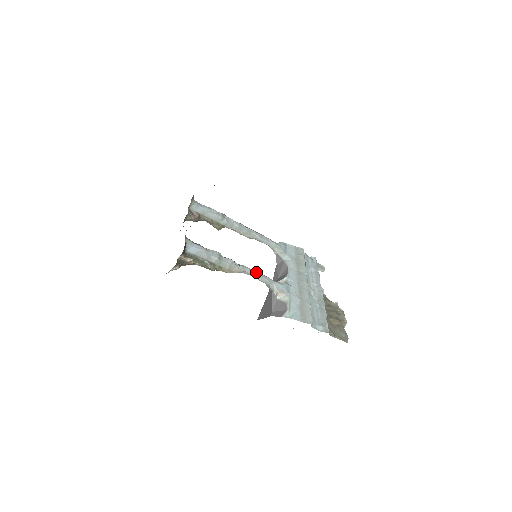
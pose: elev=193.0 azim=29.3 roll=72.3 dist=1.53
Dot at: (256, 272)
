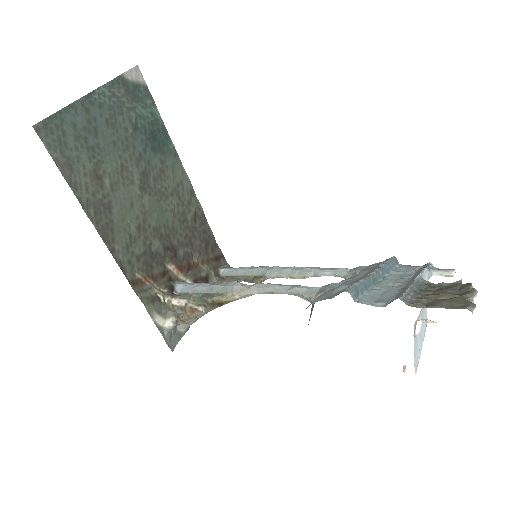
Dot at: (275, 284)
